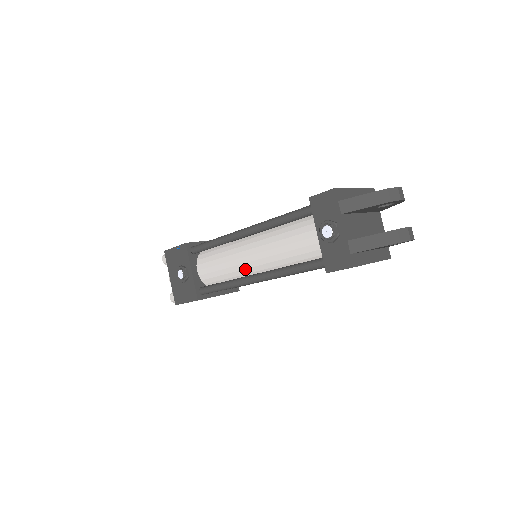
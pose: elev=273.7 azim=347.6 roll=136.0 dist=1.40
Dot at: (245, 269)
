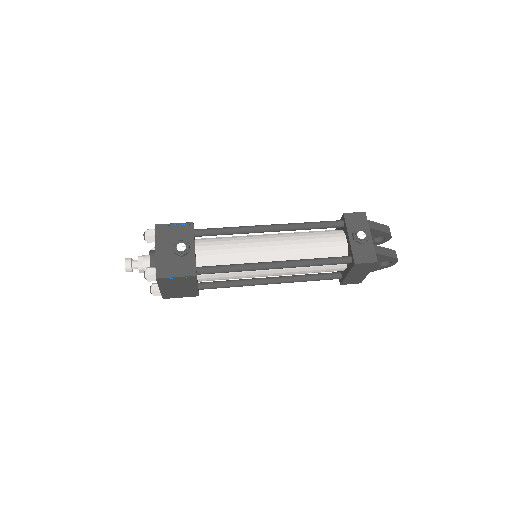
Dot at: (260, 257)
